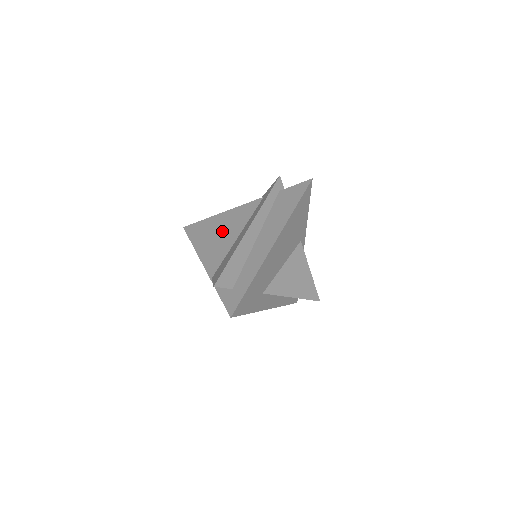
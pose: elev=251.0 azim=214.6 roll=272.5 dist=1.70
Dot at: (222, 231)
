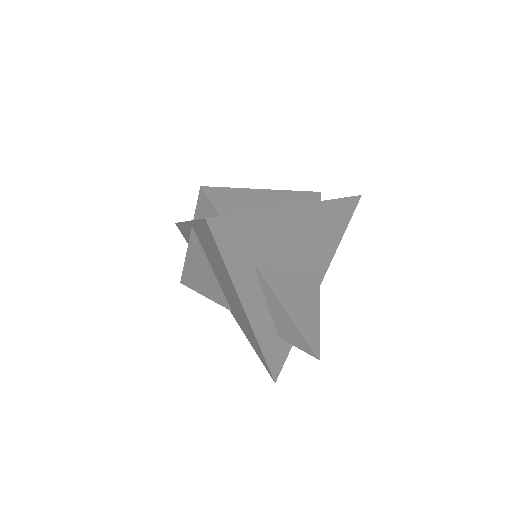
Dot at: occluded
